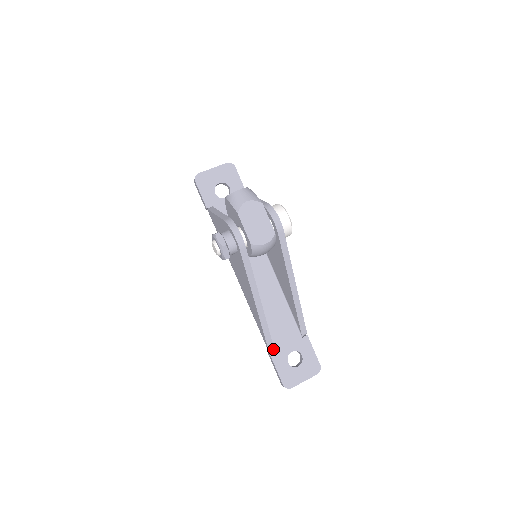
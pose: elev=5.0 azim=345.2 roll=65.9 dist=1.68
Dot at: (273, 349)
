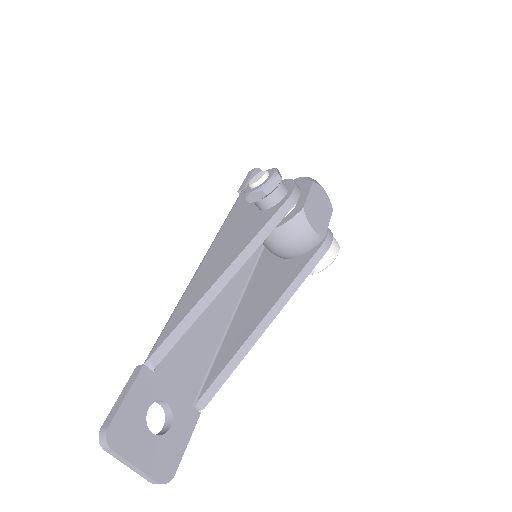
Dot at: (156, 364)
